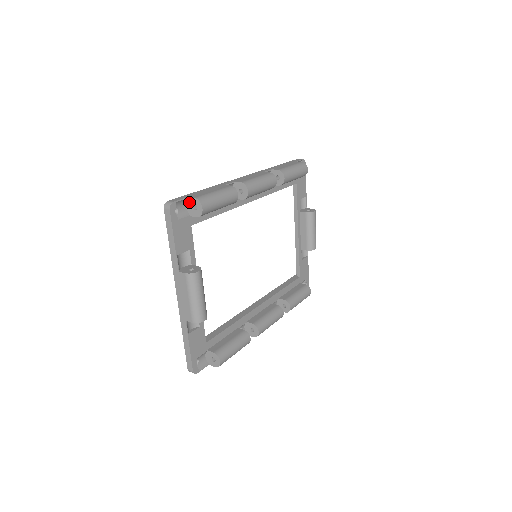
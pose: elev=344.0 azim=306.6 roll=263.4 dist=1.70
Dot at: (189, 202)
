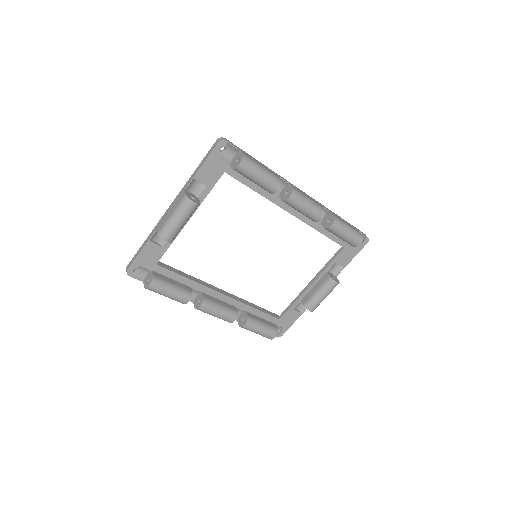
Dot at: (238, 154)
